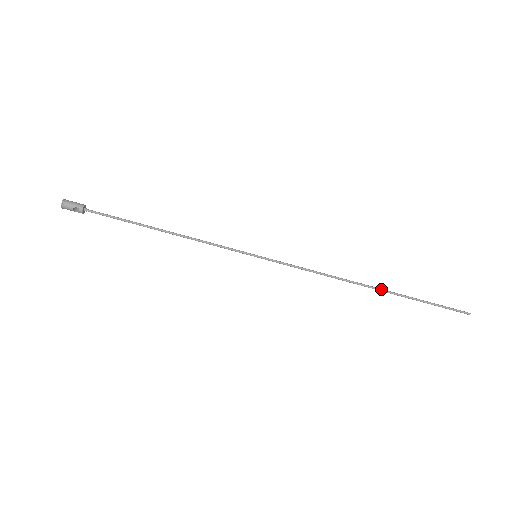
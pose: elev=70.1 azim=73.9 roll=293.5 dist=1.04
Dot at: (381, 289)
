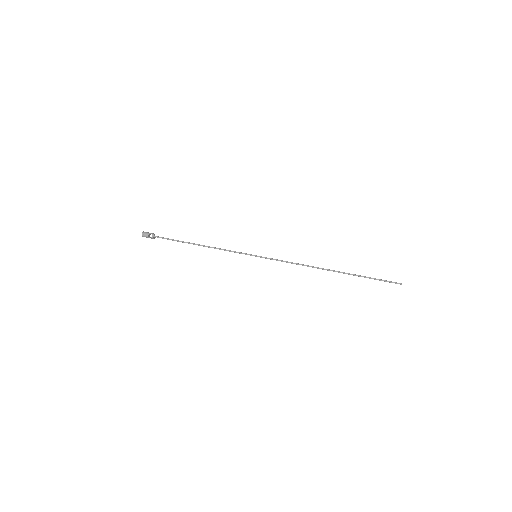
Dot at: (338, 271)
